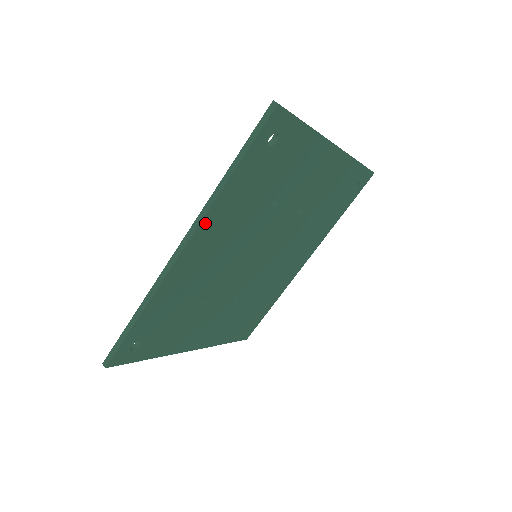
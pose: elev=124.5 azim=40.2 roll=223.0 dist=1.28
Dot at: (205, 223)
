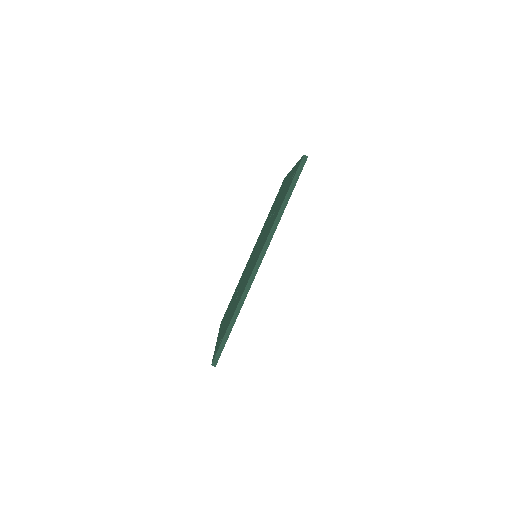
Dot at: (270, 240)
